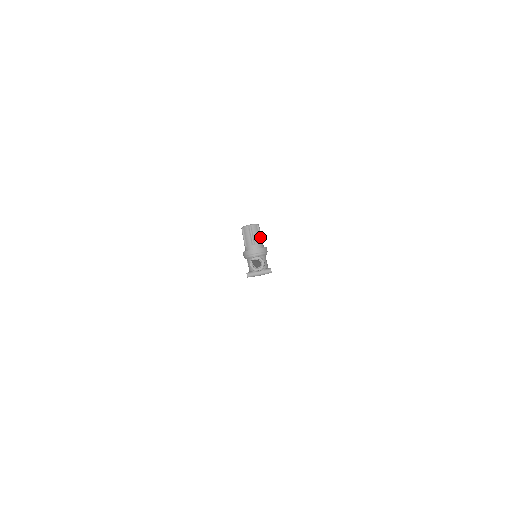
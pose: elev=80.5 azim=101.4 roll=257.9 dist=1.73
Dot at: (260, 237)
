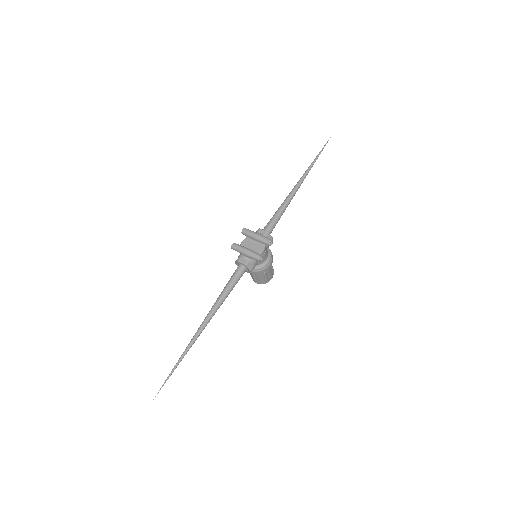
Dot at: occluded
